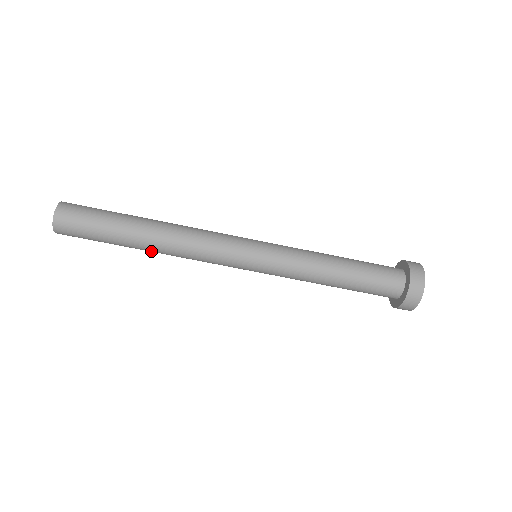
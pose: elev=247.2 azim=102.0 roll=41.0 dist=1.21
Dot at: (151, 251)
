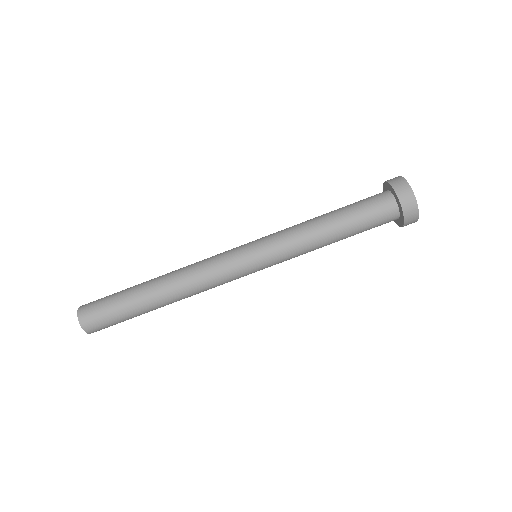
Dot at: (169, 303)
